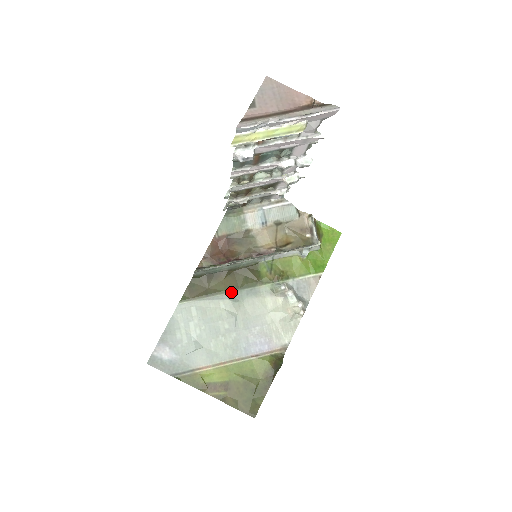
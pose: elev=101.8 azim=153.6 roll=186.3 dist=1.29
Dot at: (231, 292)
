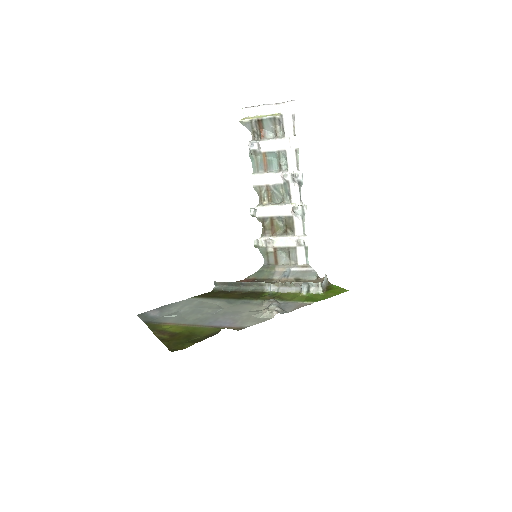
Dot at: (231, 299)
